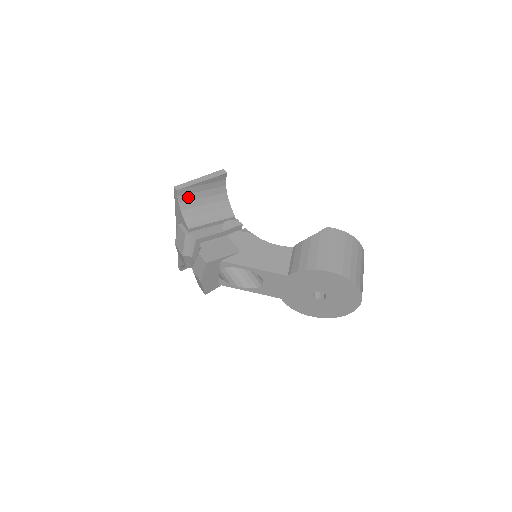
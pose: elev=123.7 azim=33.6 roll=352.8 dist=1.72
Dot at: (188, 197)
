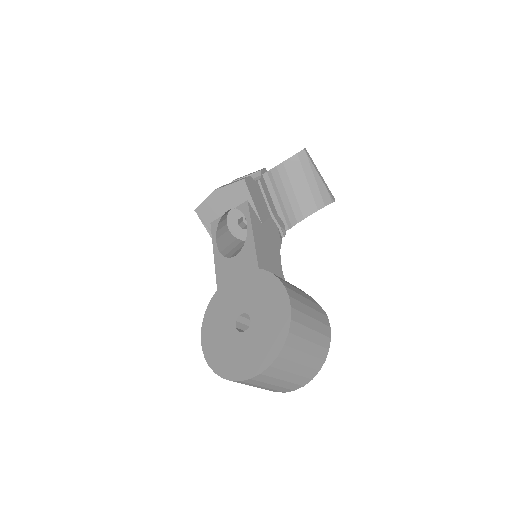
Dot at: (298, 167)
